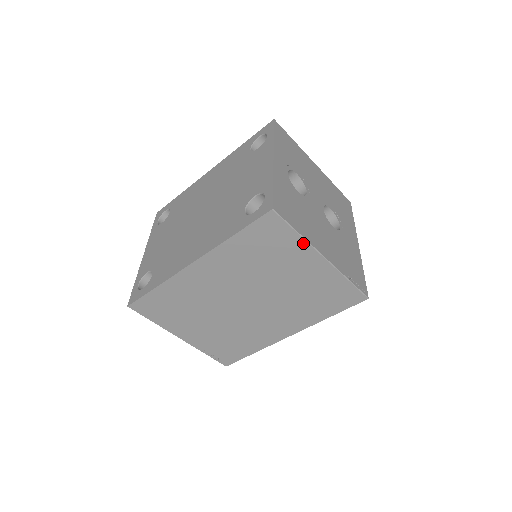
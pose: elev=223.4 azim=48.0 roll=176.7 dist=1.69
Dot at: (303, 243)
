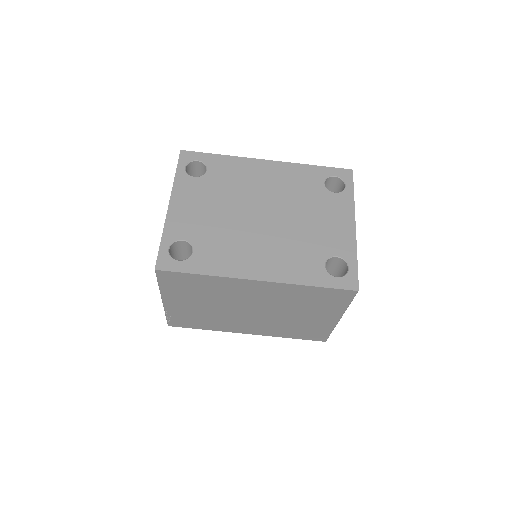
Dot at: (343, 309)
